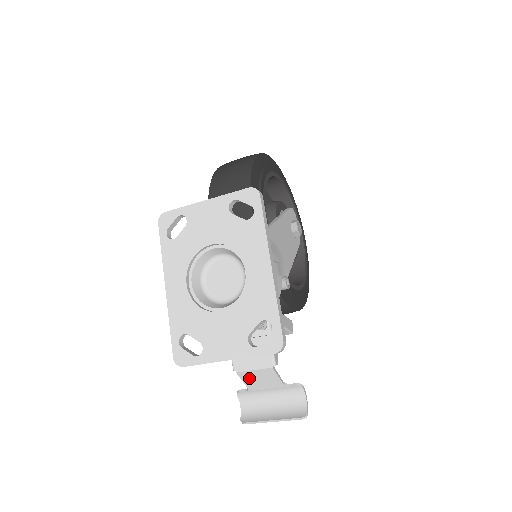
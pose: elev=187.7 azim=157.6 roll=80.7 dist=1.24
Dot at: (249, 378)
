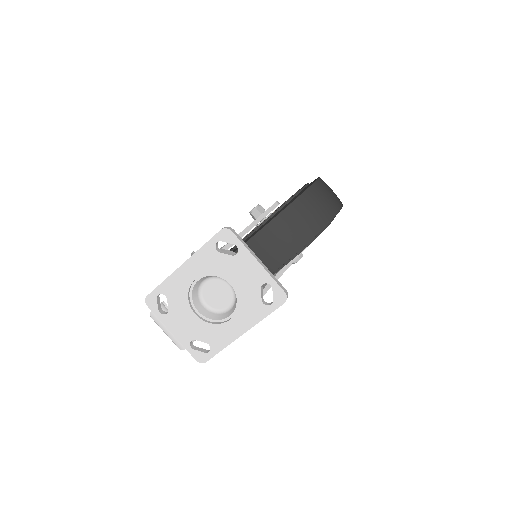
Dot at: occluded
